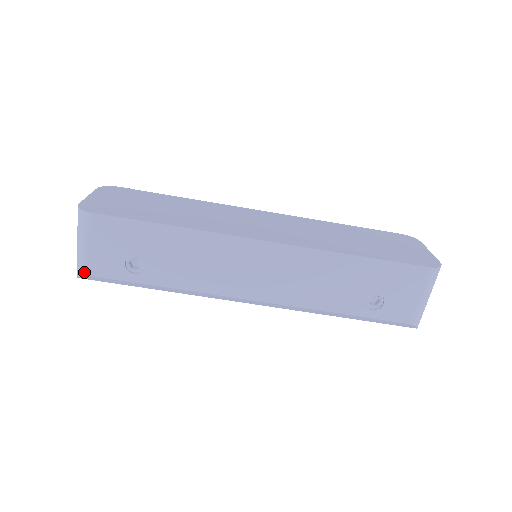
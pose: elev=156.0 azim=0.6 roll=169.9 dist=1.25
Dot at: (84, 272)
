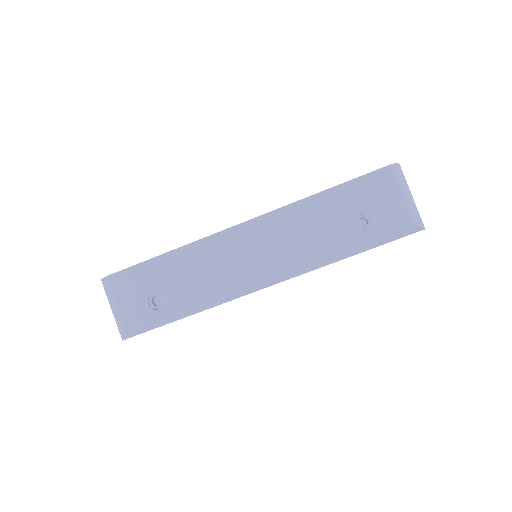
Dot at: (123, 329)
